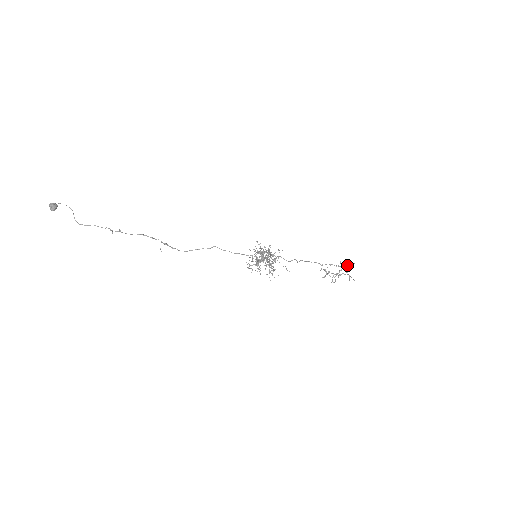
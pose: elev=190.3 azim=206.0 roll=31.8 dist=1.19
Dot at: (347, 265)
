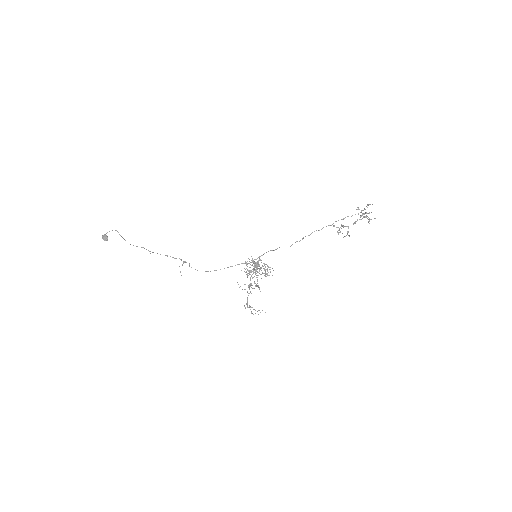
Dot at: (368, 205)
